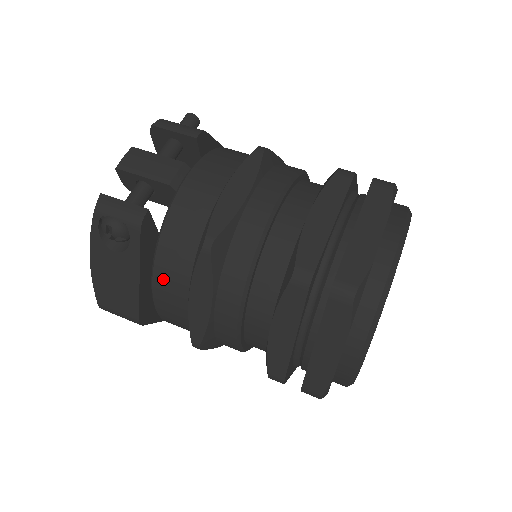
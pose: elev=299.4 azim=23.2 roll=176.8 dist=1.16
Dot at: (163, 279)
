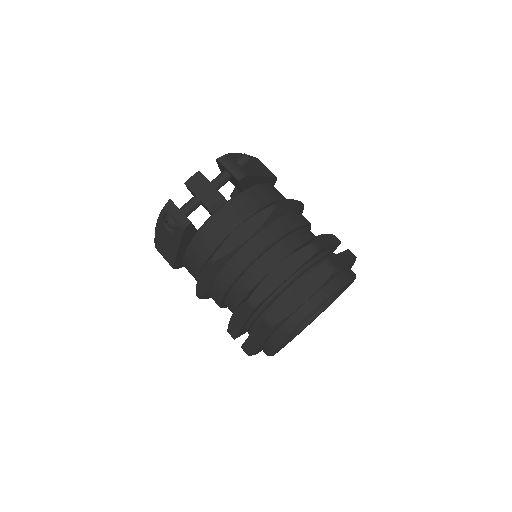
Dot at: (189, 258)
